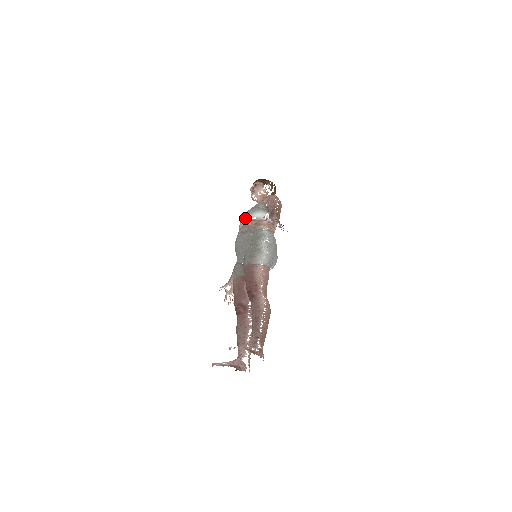
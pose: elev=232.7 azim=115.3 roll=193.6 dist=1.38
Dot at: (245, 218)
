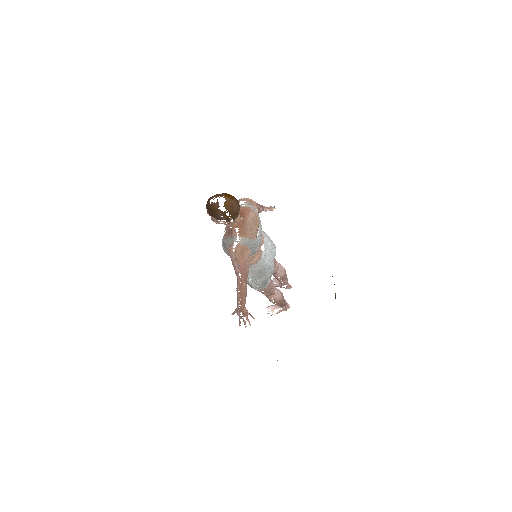
Dot at: occluded
